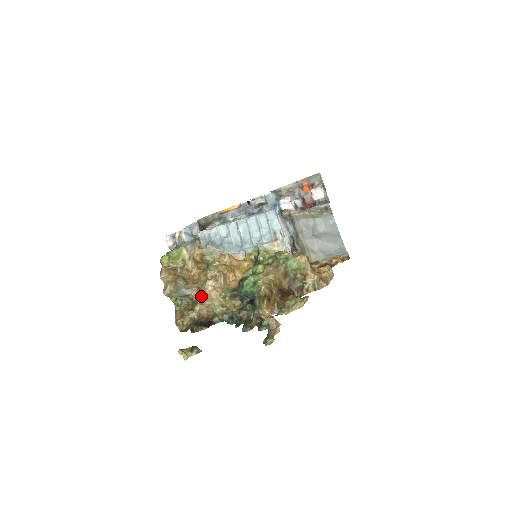
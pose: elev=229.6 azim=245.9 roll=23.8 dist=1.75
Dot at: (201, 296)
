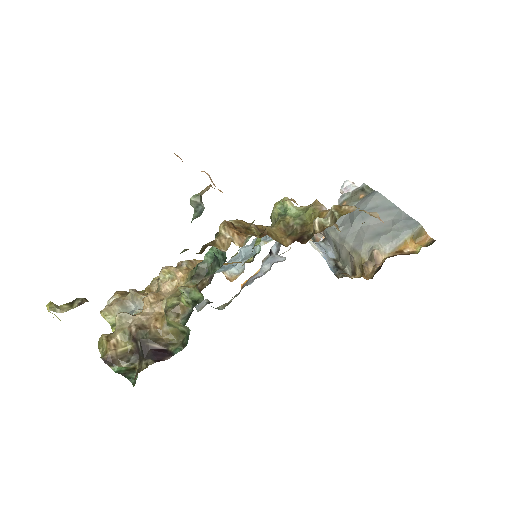
Dot at: occluded
